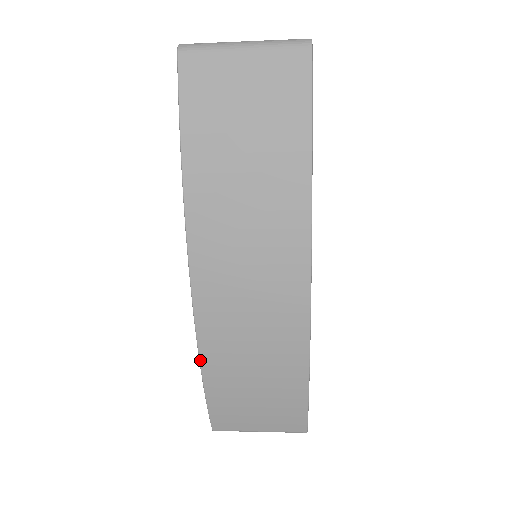
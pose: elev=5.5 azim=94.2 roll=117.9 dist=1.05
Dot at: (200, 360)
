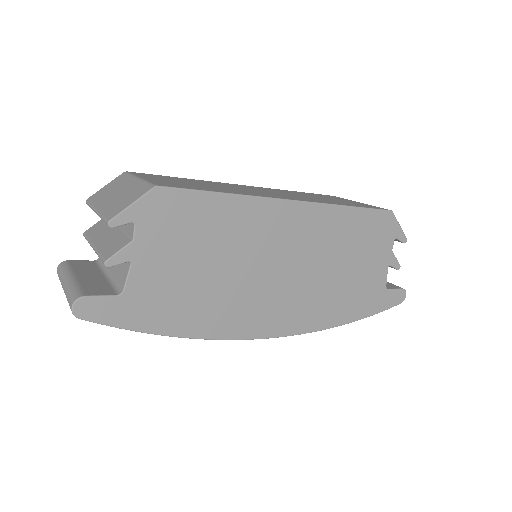
Dot at: occluded
